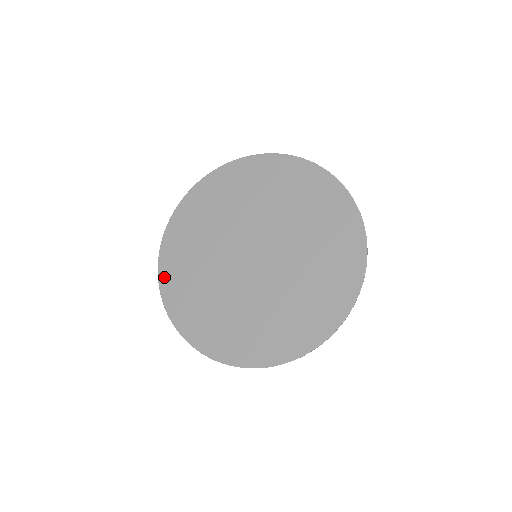
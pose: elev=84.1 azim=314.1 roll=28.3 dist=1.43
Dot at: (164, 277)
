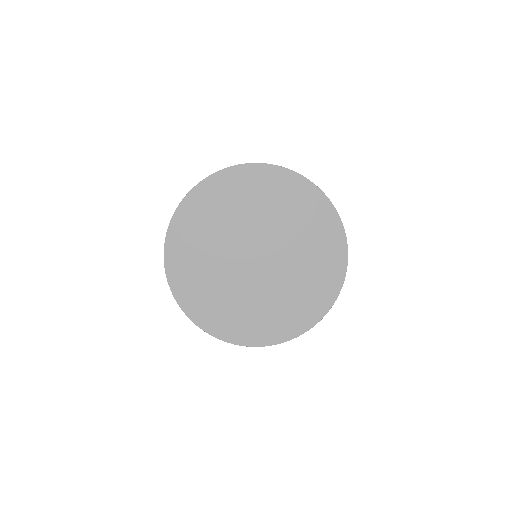
Dot at: (183, 209)
